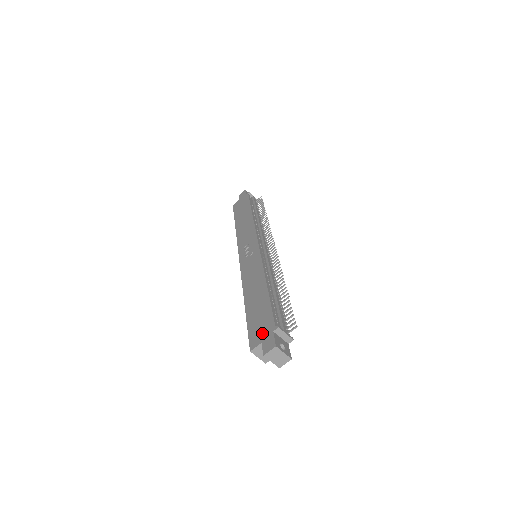
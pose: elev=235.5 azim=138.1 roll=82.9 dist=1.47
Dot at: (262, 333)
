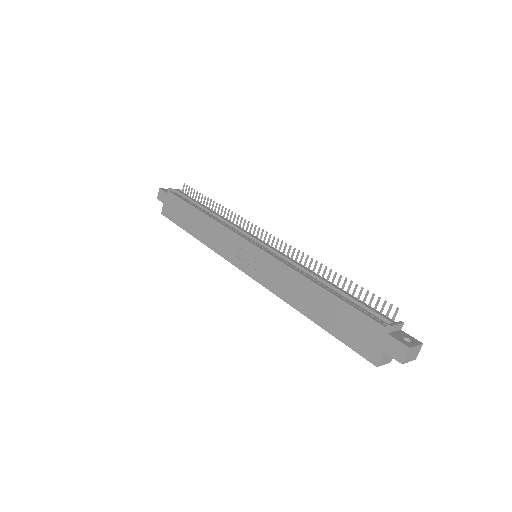
Dot at: (373, 341)
